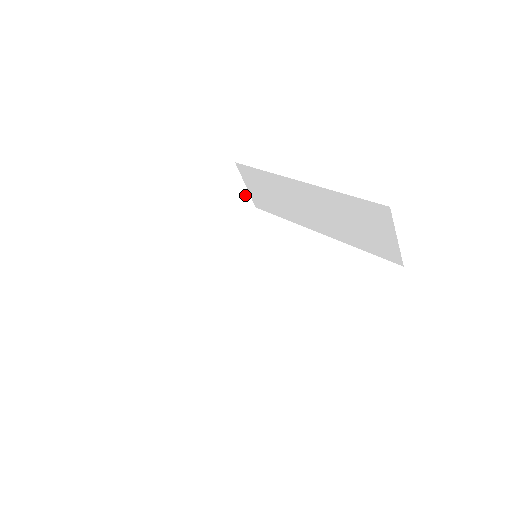
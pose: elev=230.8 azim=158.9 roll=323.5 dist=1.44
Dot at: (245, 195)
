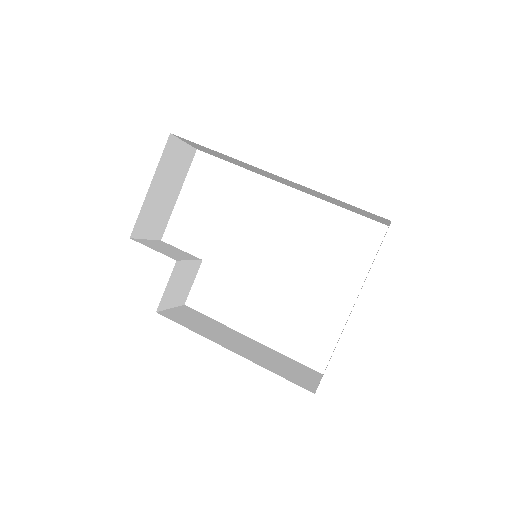
Dot at: (186, 149)
